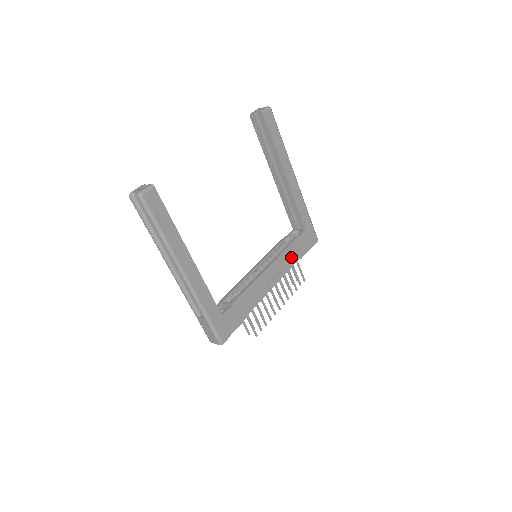
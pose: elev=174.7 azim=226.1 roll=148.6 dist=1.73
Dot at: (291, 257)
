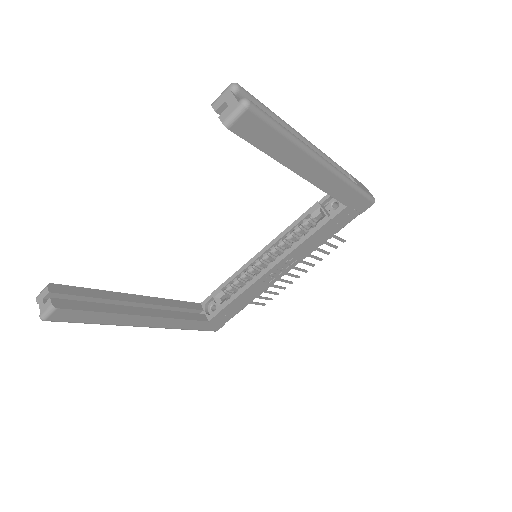
Dot at: (315, 242)
